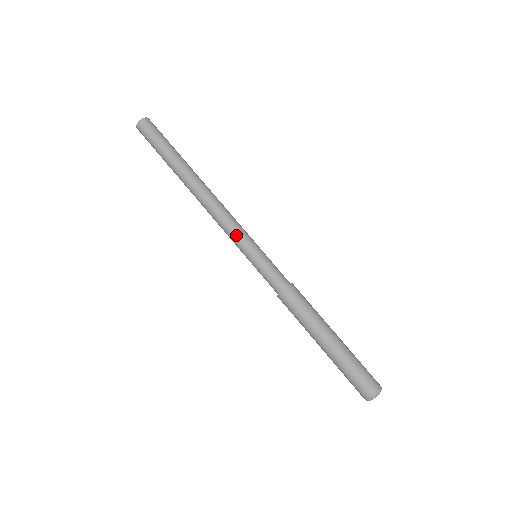
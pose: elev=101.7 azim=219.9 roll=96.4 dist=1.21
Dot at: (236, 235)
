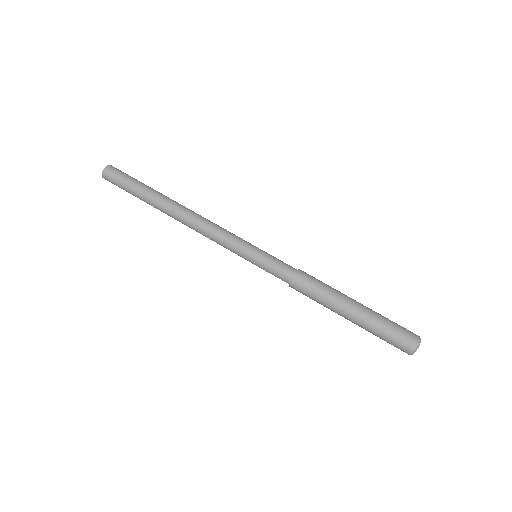
Dot at: (228, 247)
